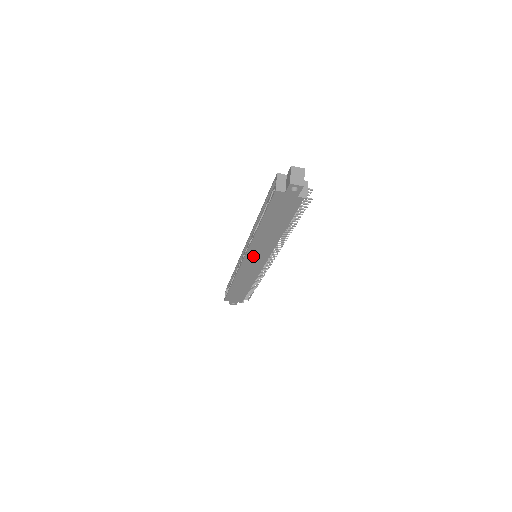
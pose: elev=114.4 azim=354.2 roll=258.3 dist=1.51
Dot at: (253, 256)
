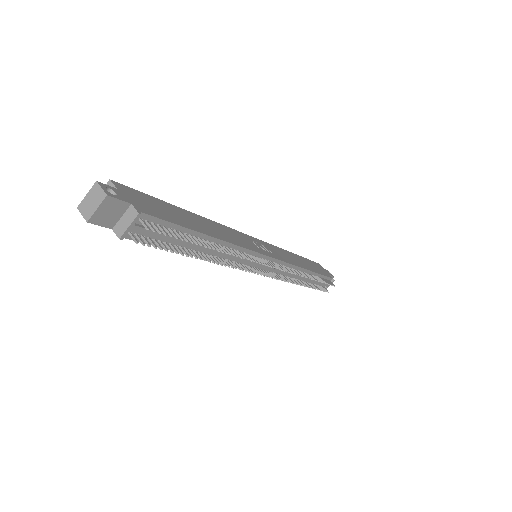
Dot at: occluded
